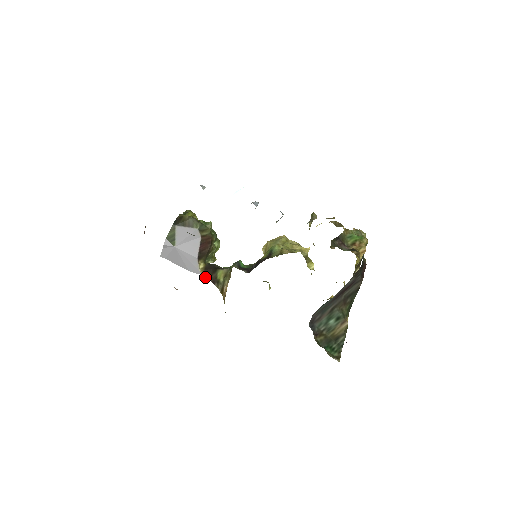
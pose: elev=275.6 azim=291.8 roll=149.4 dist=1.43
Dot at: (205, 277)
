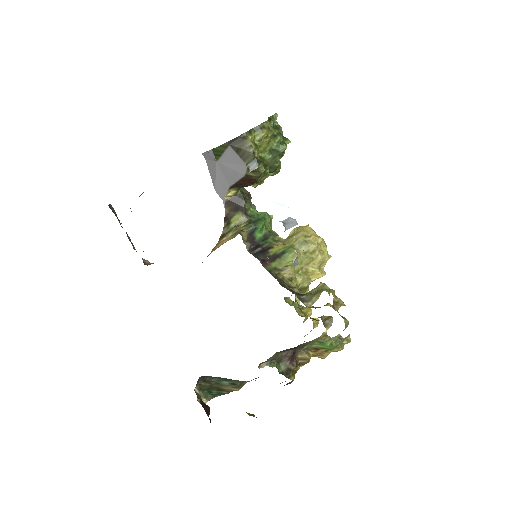
Dot at: (224, 207)
